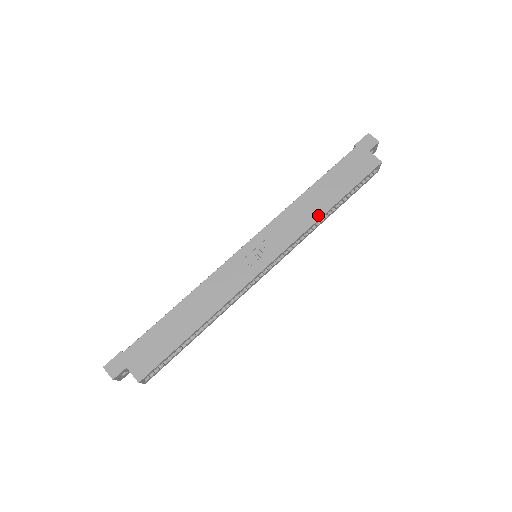
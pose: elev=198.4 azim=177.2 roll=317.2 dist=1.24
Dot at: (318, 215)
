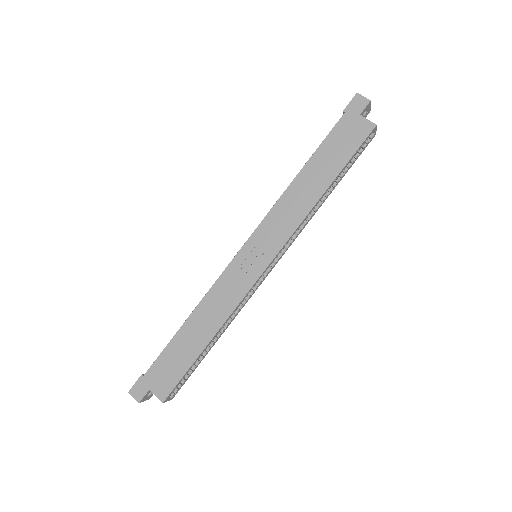
Dot at: (312, 202)
